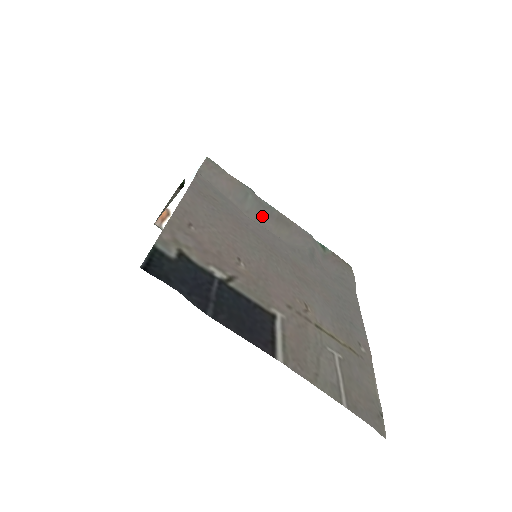
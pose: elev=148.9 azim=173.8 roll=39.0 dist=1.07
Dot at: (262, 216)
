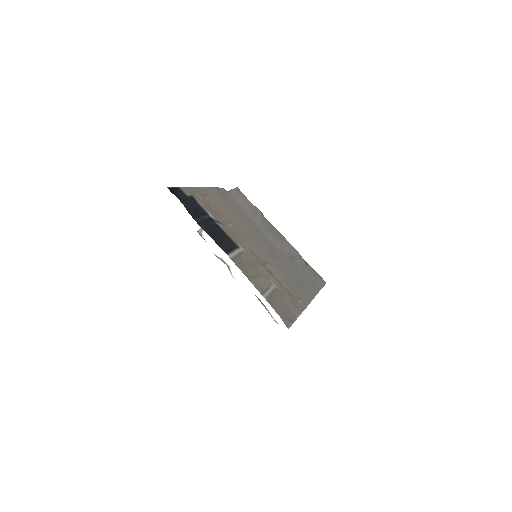
Dot at: (264, 229)
